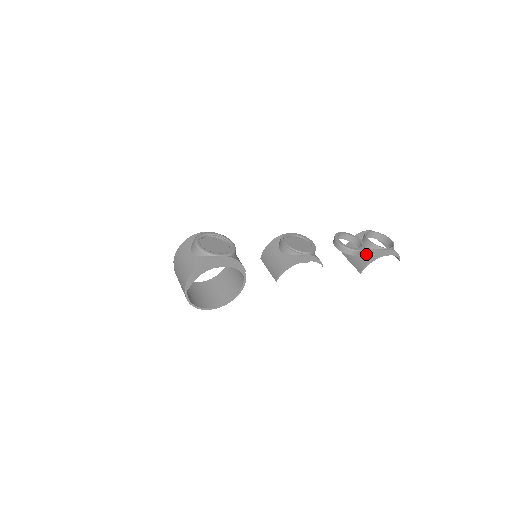
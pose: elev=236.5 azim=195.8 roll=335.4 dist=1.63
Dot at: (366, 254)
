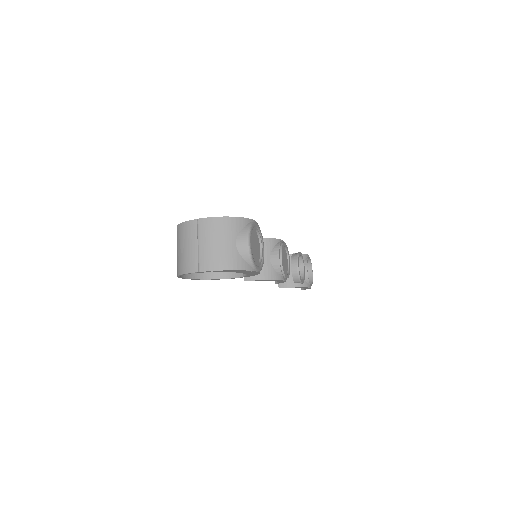
Dot at: occluded
